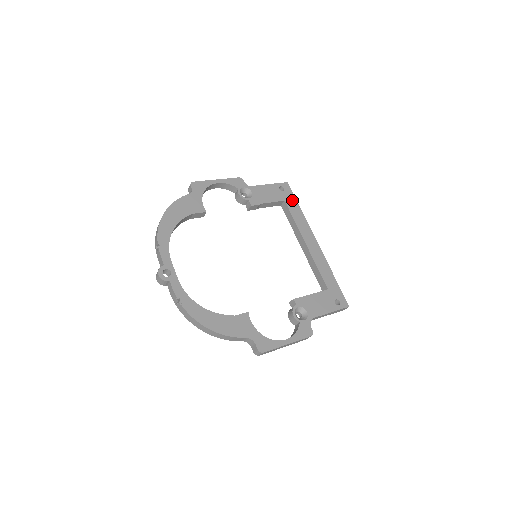
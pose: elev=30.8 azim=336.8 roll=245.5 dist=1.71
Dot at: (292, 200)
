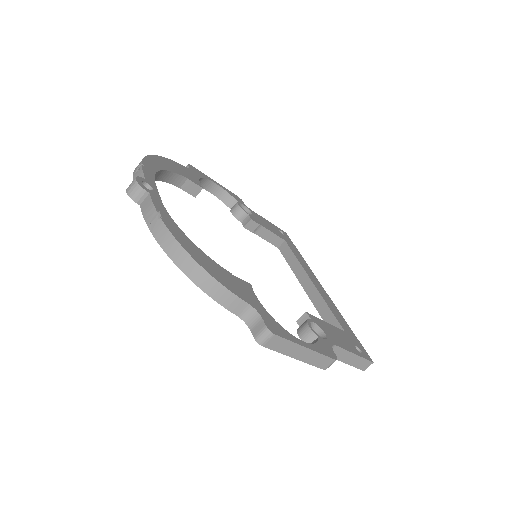
Dot at: (292, 245)
